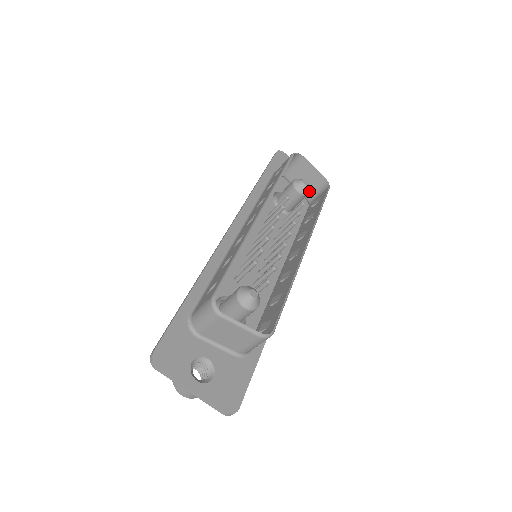
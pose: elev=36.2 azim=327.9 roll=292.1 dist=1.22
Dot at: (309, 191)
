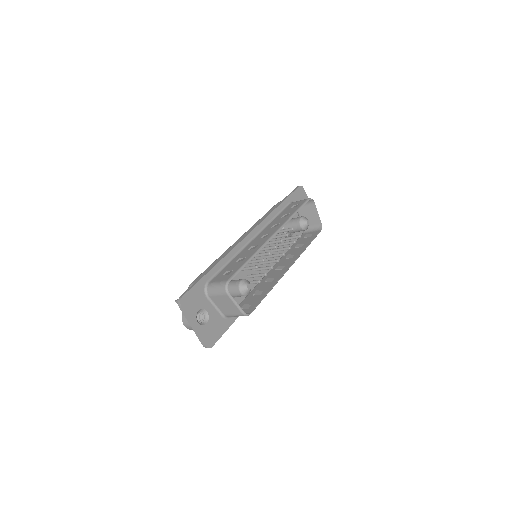
Dot at: (307, 228)
